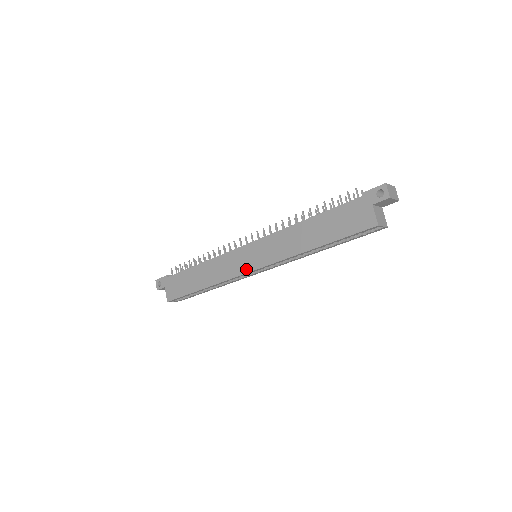
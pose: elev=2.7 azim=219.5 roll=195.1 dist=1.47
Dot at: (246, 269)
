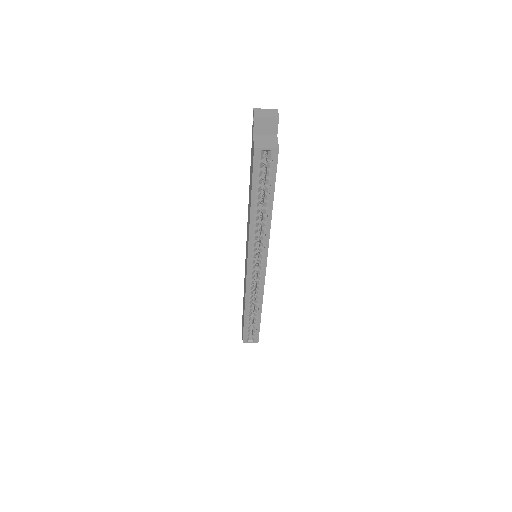
Dot at: (246, 270)
